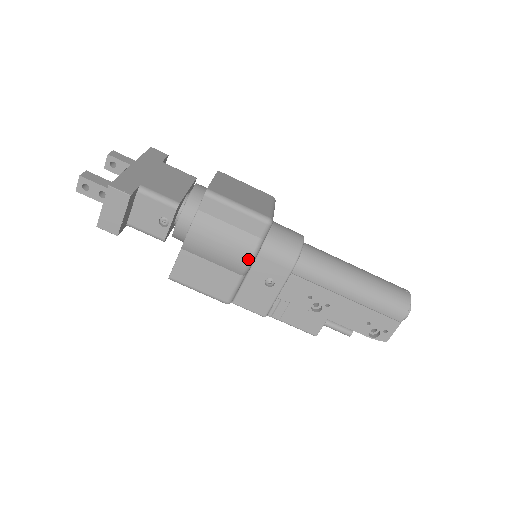
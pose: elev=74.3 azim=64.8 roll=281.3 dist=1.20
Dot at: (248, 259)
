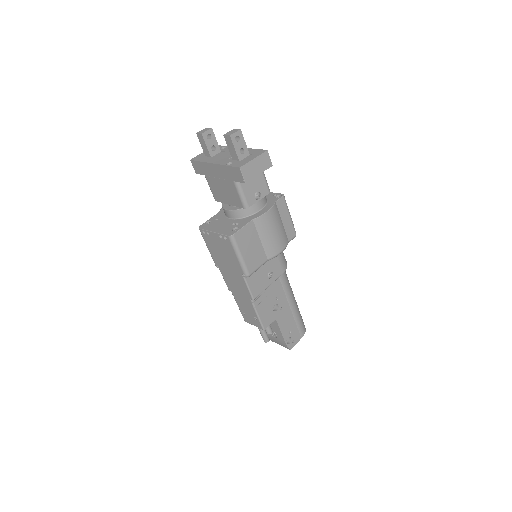
Dot at: (281, 250)
